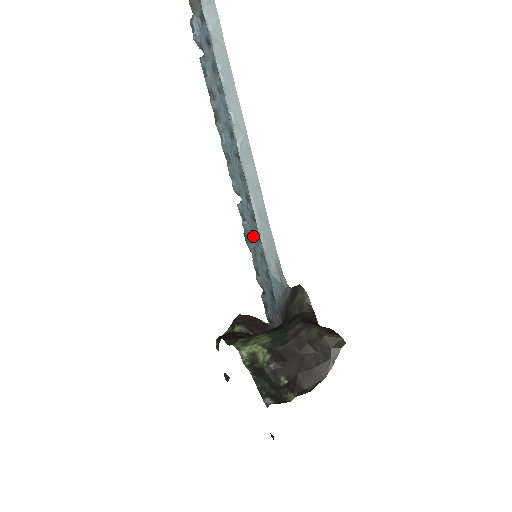
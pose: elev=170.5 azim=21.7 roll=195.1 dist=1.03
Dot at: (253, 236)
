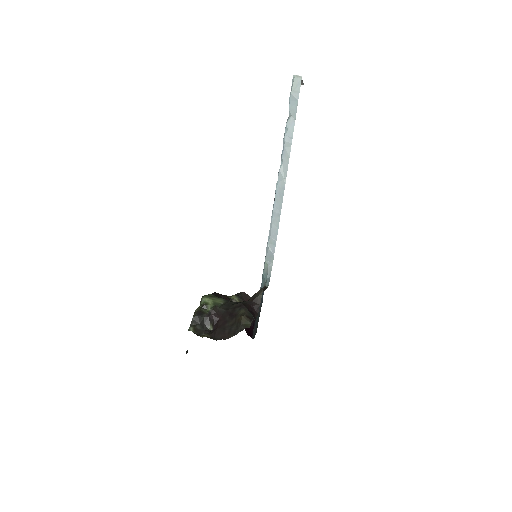
Dot at: occluded
